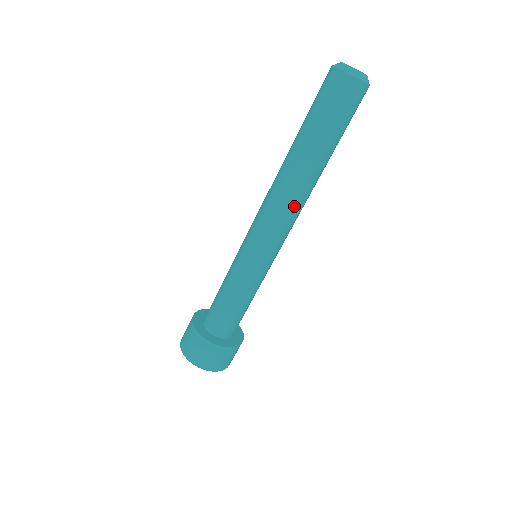
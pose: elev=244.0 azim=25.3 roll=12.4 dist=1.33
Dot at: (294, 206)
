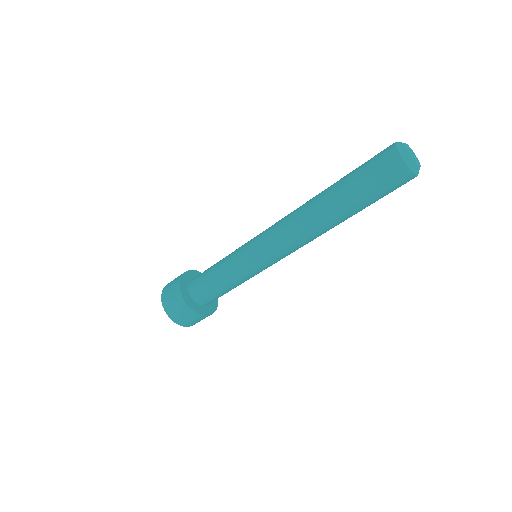
Dot at: (299, 232)
